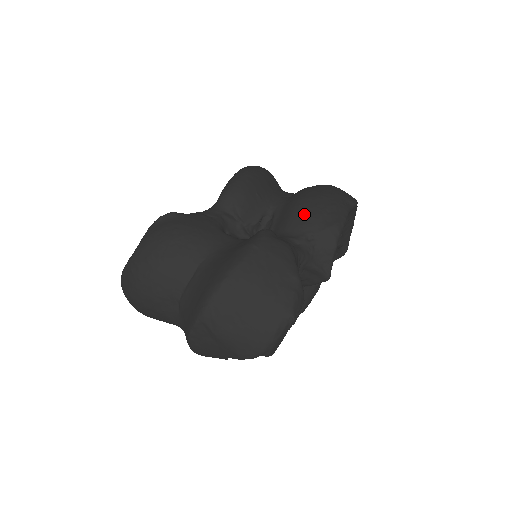
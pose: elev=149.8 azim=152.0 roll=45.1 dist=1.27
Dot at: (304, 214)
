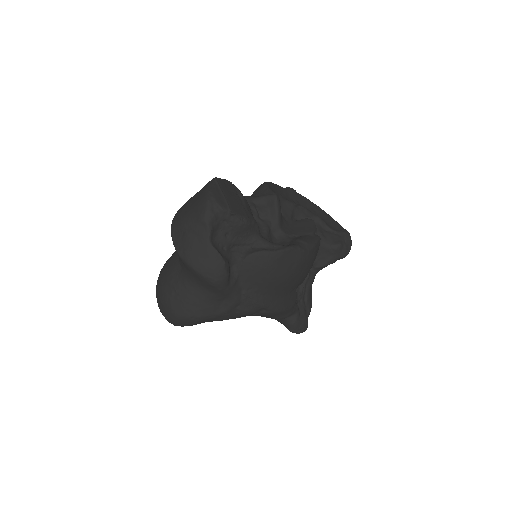
Dot at: occluded
